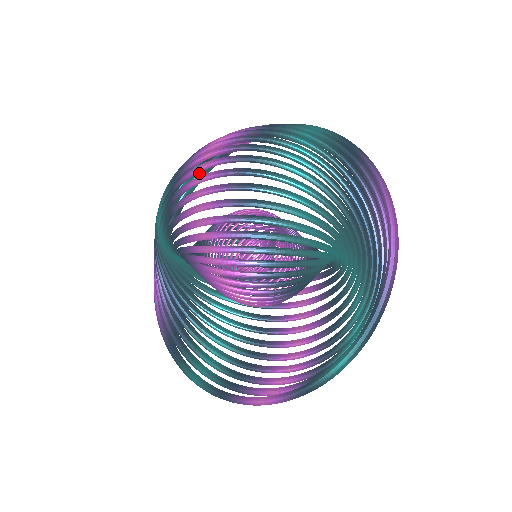
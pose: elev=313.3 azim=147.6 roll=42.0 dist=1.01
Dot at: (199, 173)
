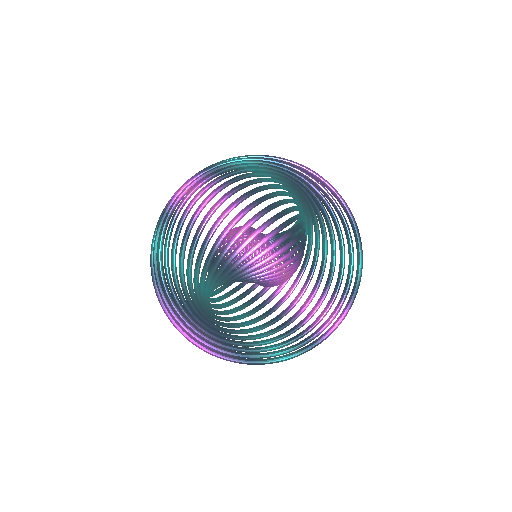
Dot at: occluded
